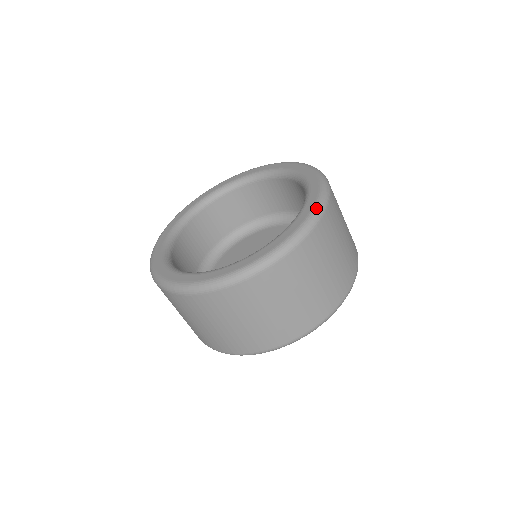
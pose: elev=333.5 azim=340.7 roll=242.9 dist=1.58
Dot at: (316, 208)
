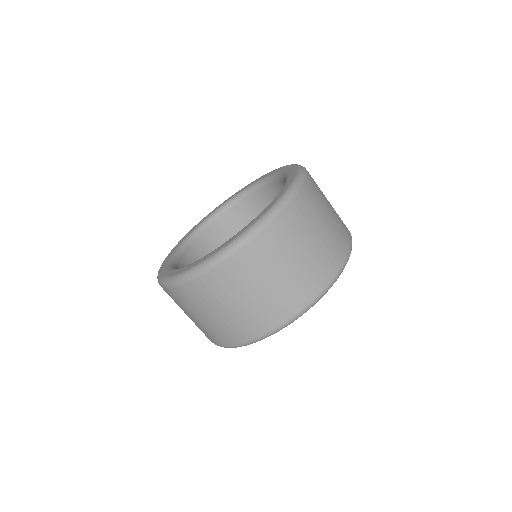
Dot at: (201, 264)
